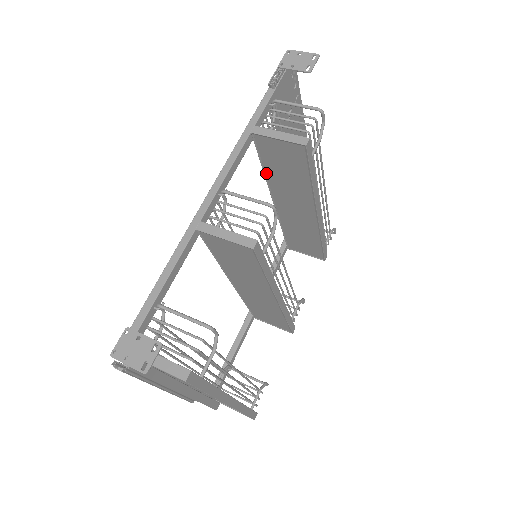
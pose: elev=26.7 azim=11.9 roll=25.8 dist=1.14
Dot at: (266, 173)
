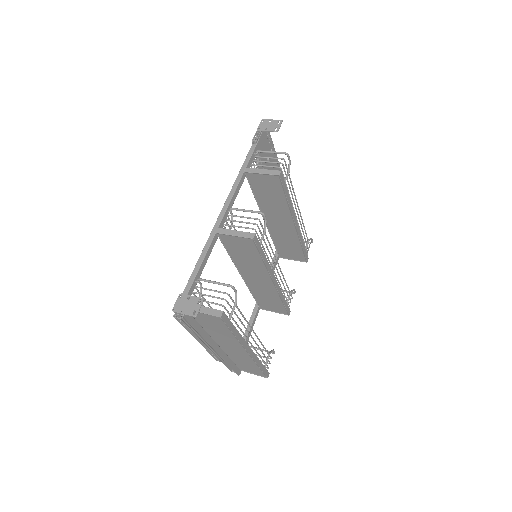
Dot at: (257, 199)
